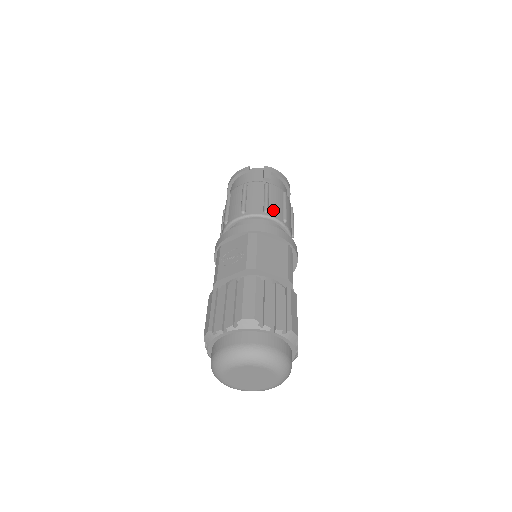
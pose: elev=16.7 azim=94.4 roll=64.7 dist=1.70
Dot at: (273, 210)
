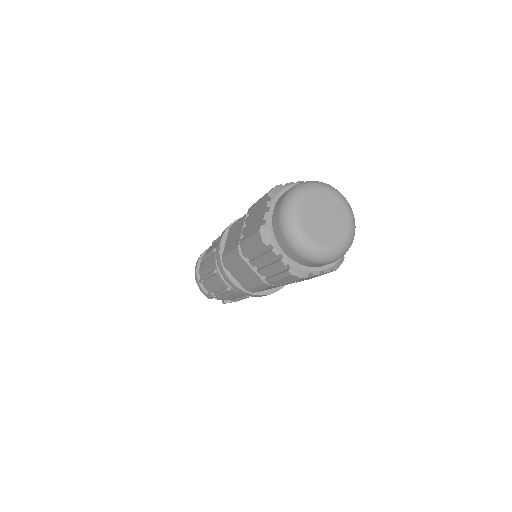
Dot at: occluded
